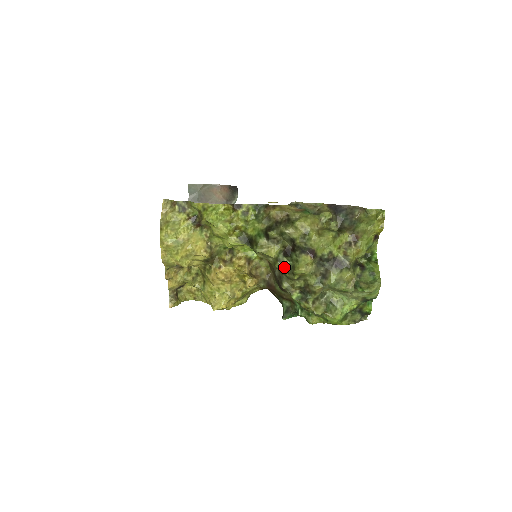
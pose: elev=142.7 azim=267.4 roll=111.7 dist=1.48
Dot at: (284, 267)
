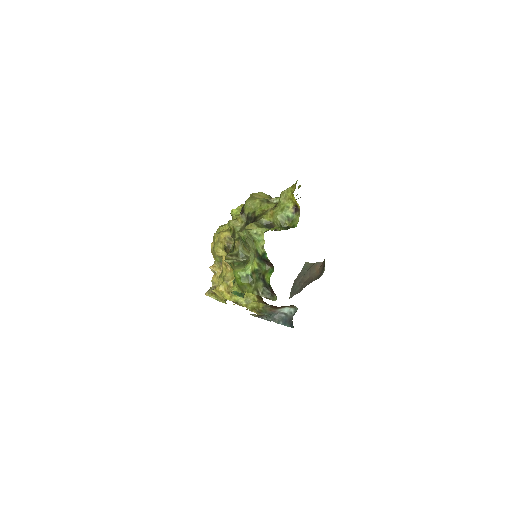
Dot at: occluded
